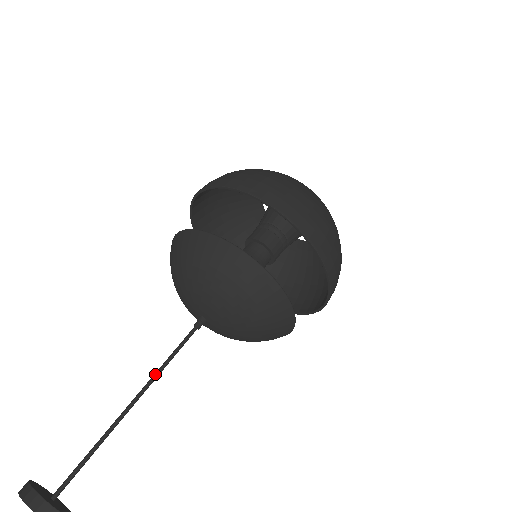
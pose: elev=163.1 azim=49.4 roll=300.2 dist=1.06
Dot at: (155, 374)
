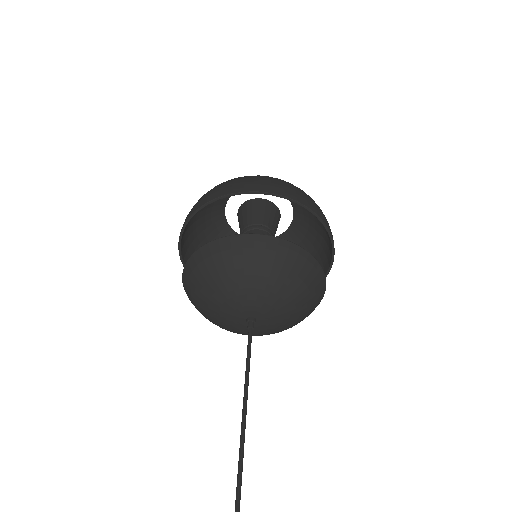
Dot at: (247, 380)
